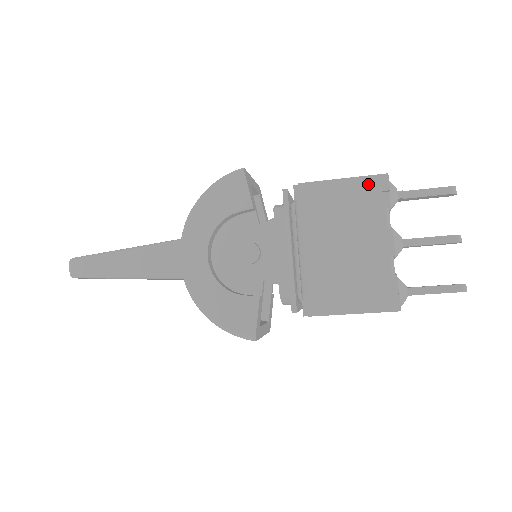
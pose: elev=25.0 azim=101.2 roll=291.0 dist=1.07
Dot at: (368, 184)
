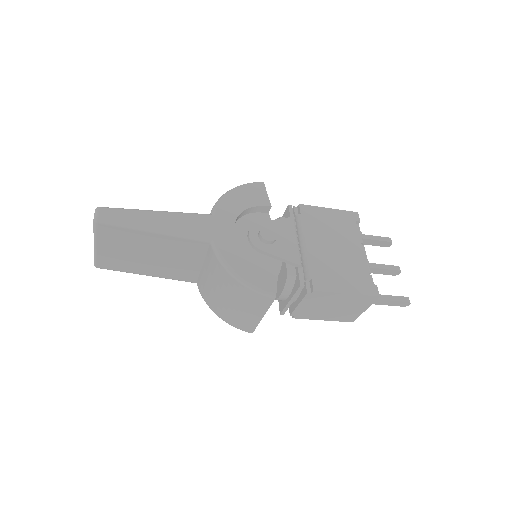
Dot at: (346, 215)
